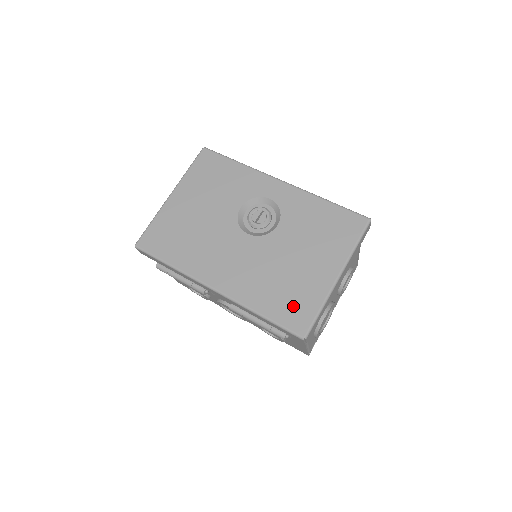
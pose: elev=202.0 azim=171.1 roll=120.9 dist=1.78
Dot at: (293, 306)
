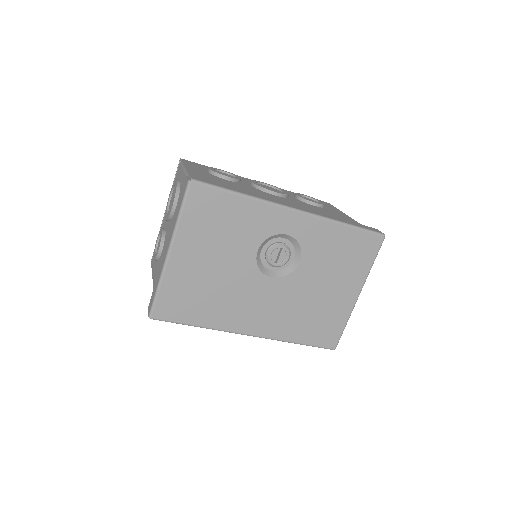
Dot at: (324, 329)
